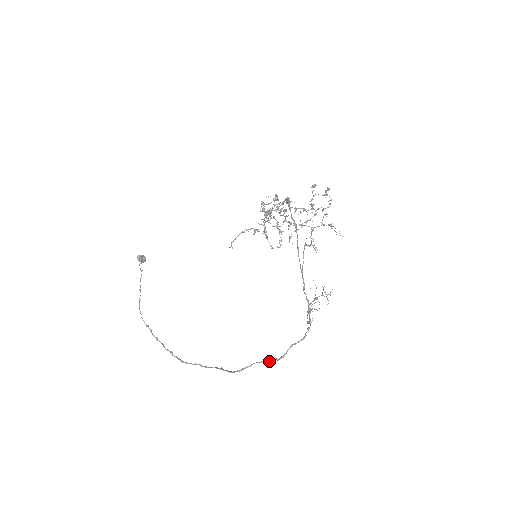
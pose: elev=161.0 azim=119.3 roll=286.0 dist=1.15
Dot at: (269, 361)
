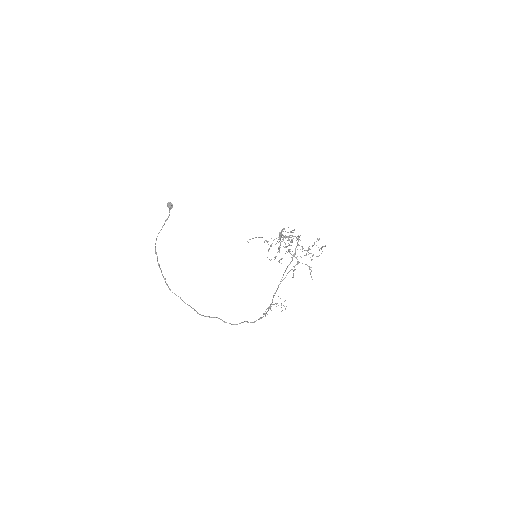
Dot at: (226, 322)
